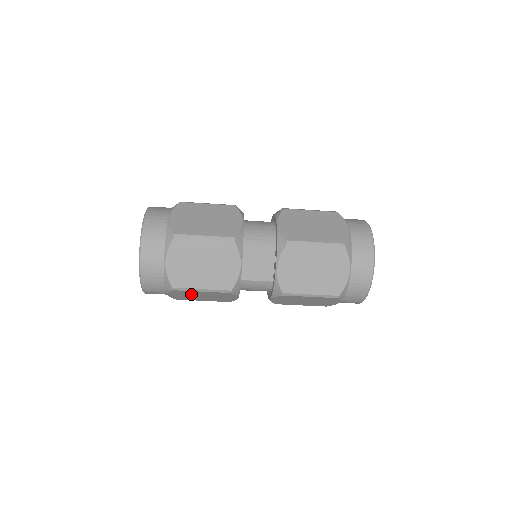
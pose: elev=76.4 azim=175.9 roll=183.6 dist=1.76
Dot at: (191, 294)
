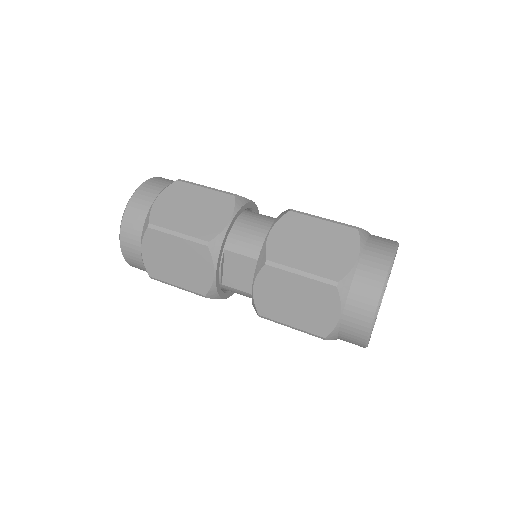
Dot at: occluded
